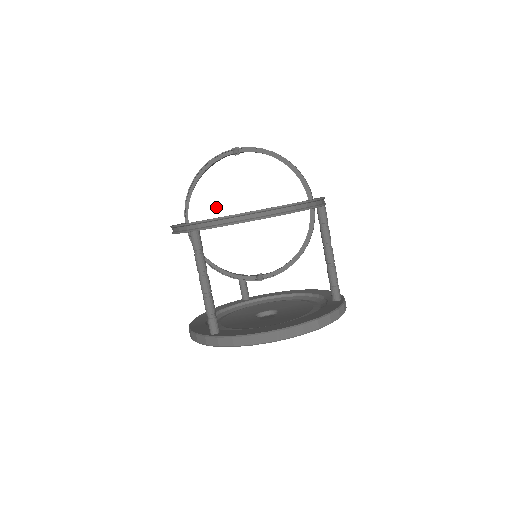
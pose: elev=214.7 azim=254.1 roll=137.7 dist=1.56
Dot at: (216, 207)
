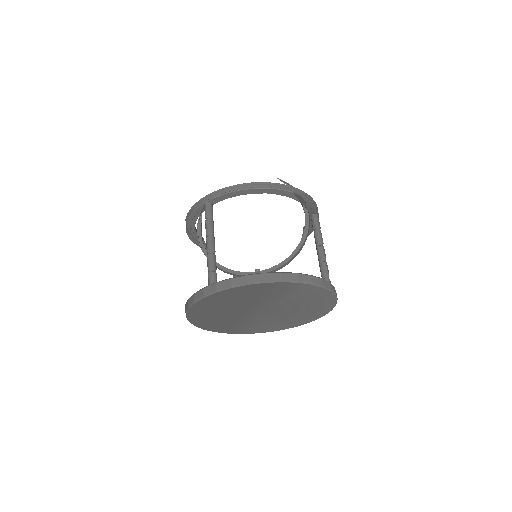
Dot at: occluded
